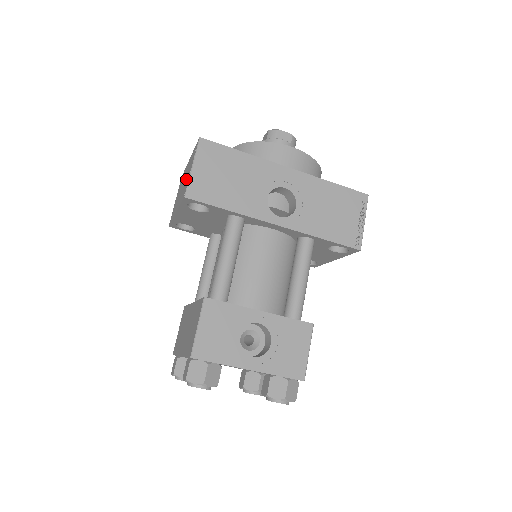
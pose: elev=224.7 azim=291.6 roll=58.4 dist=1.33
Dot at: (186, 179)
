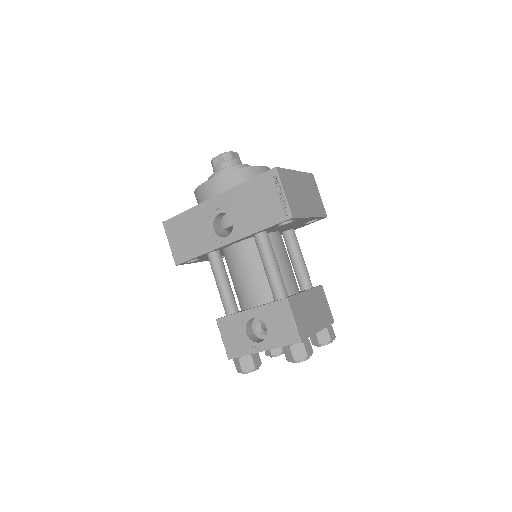
Dot at: occluded
